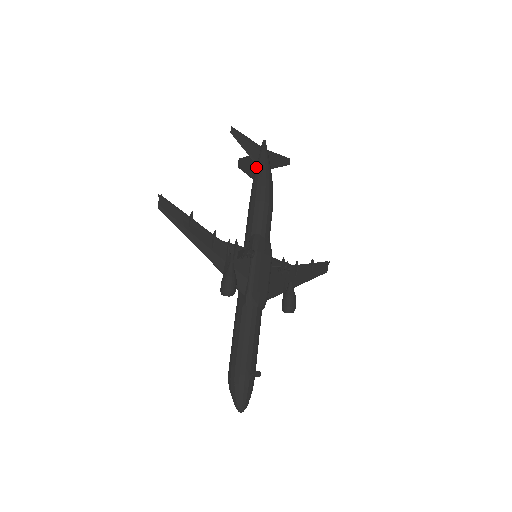
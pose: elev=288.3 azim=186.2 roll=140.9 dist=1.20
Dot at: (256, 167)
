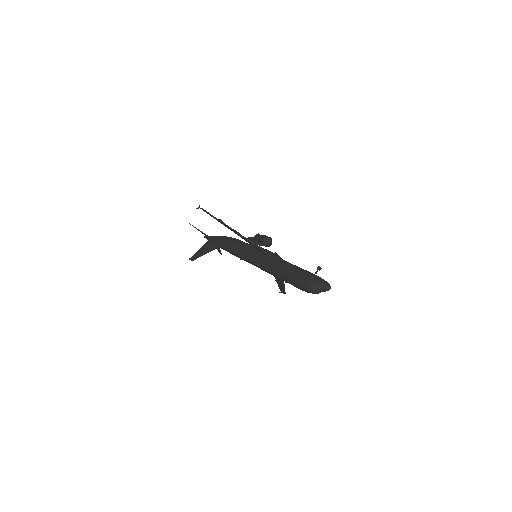
Dot at: (215, 238)
